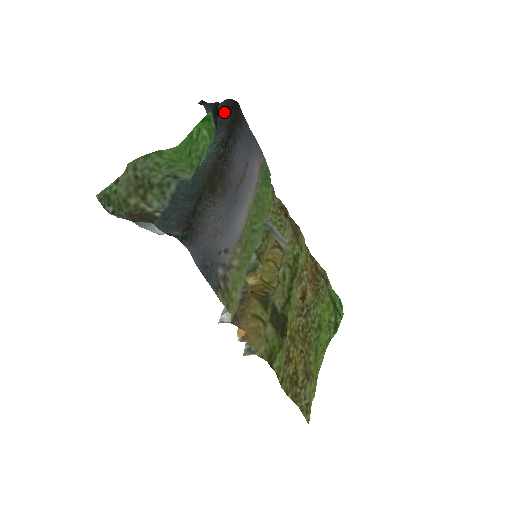
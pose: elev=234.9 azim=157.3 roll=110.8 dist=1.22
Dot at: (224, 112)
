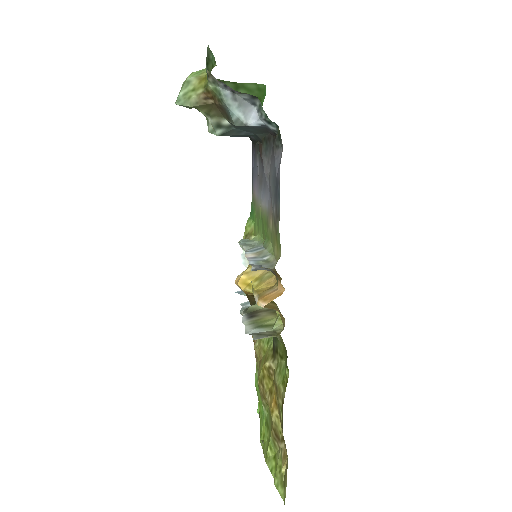
Dot at: occluded
